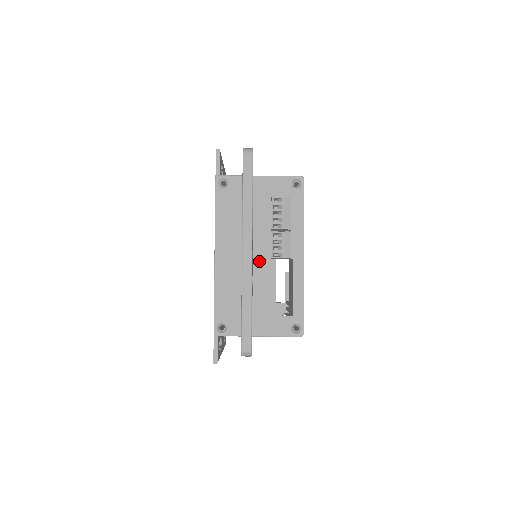
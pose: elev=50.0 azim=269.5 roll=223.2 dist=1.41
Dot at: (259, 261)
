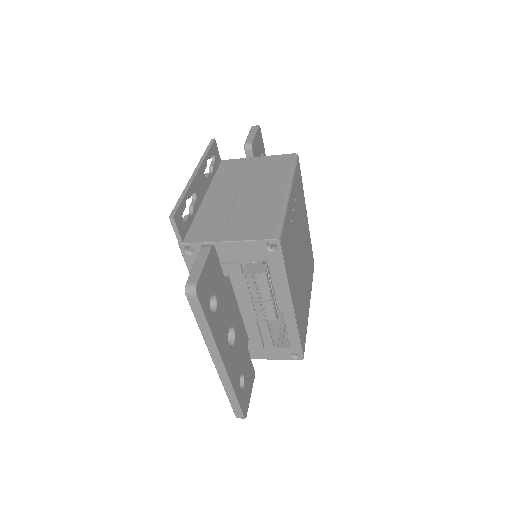
Dot at: (247, 314)
